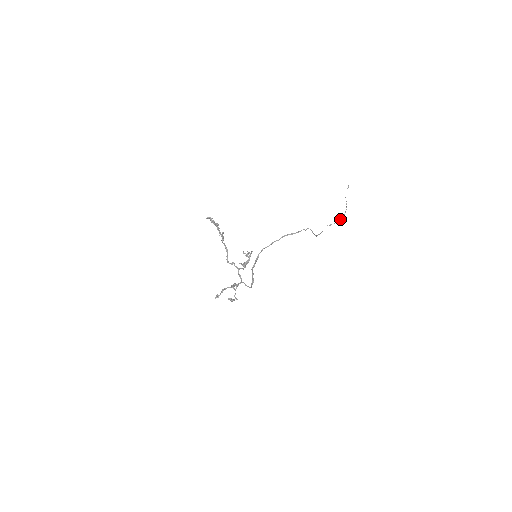
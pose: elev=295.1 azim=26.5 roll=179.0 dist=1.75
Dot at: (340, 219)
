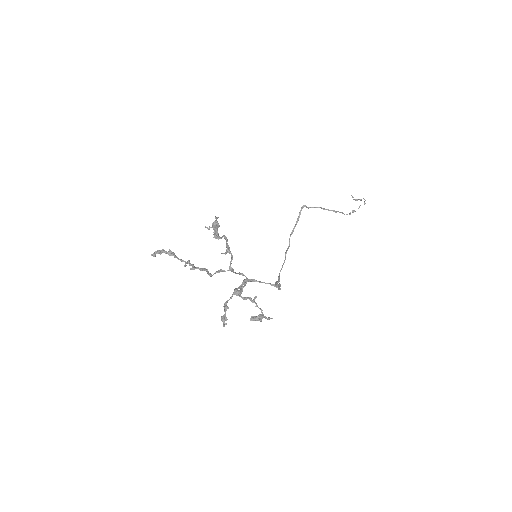
Dot at: occluded
